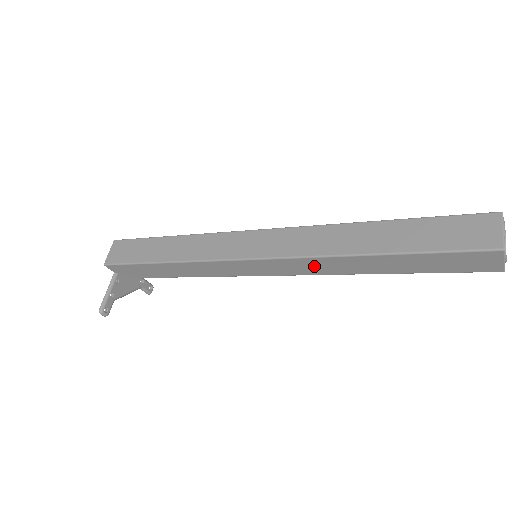
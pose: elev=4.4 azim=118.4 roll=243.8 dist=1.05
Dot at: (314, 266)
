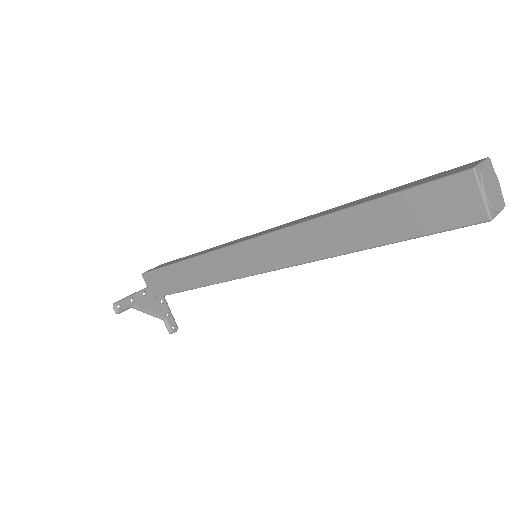
Dot at: (295, 244)
